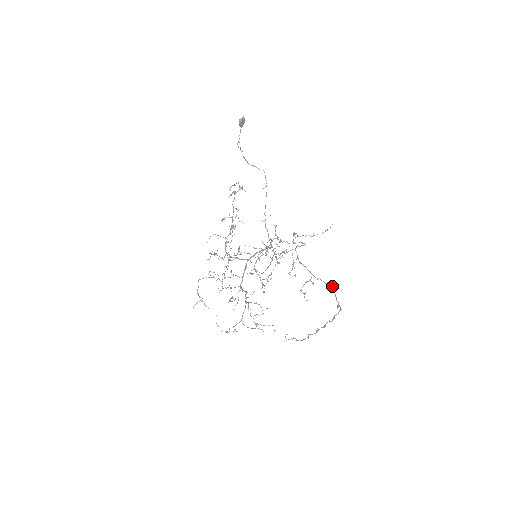
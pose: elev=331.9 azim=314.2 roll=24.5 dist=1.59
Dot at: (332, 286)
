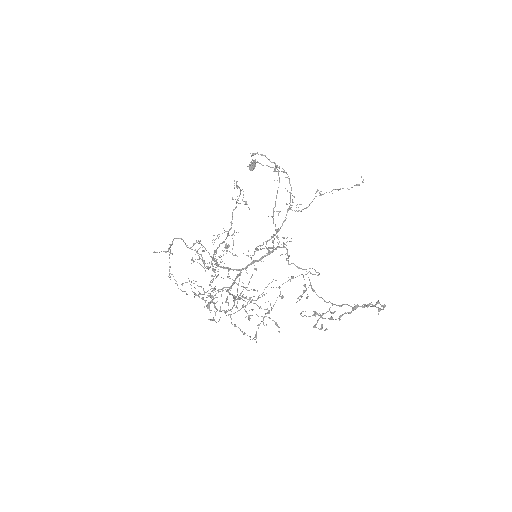
Dot at: occluded
